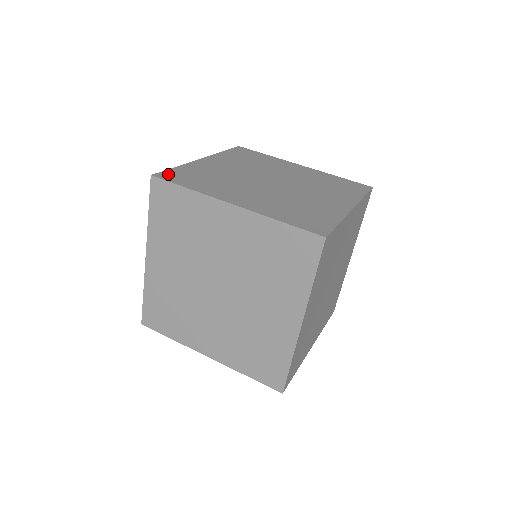
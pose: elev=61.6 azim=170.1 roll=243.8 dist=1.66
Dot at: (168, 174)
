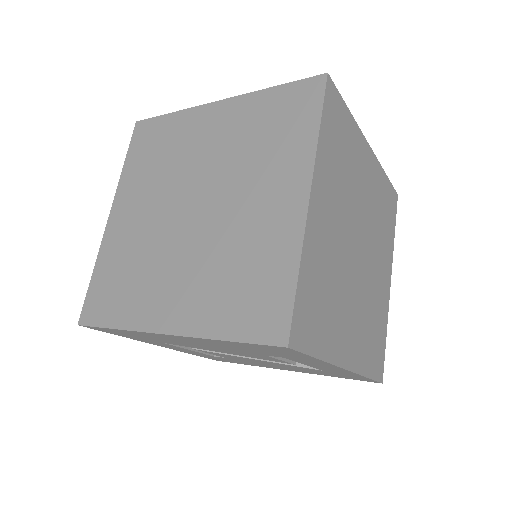
Dot at: occluded
